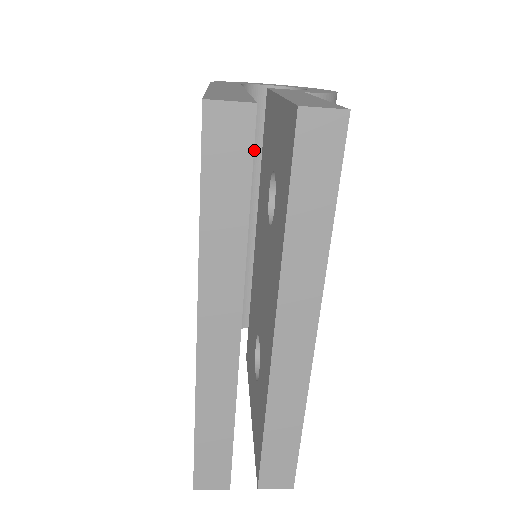
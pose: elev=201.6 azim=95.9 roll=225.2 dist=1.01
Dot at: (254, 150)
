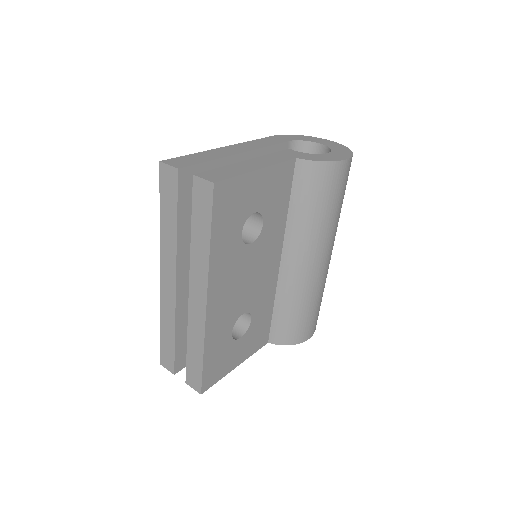
Dot at: occluded
